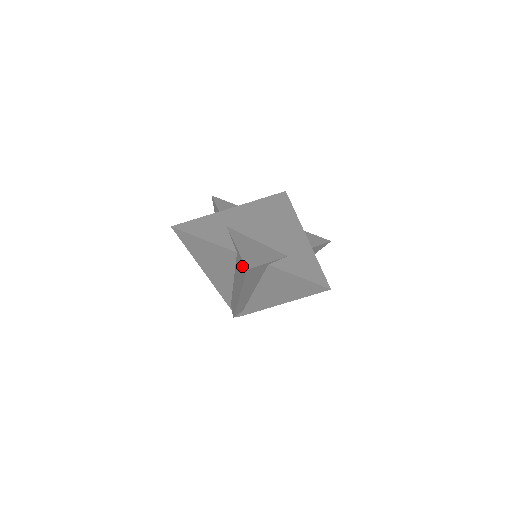
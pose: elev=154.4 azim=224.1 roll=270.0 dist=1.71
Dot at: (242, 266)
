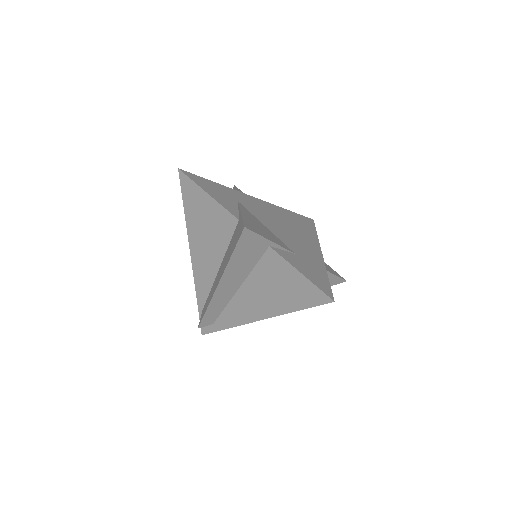
Dot at: (239, 230)
